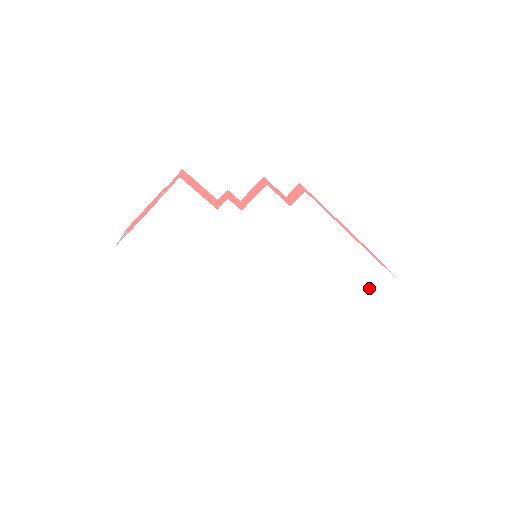
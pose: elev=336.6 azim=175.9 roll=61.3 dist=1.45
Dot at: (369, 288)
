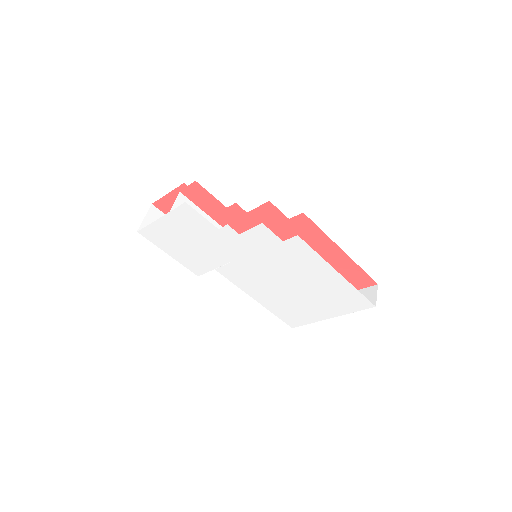
Dot at: (349, 305)
